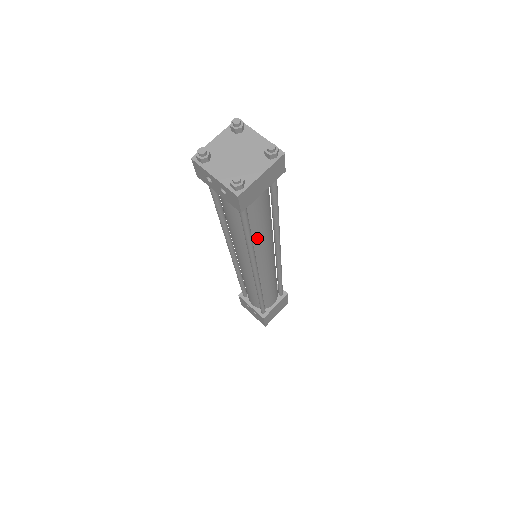
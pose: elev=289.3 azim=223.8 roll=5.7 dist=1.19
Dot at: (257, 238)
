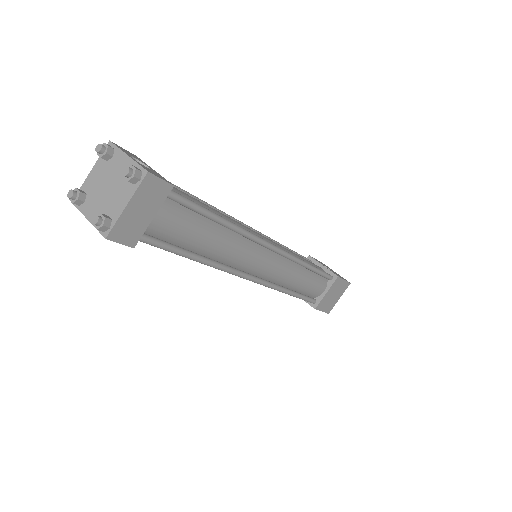
Dot at: (211, 252)
